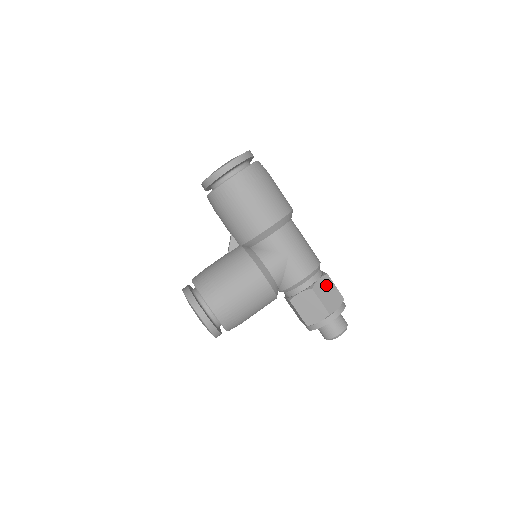
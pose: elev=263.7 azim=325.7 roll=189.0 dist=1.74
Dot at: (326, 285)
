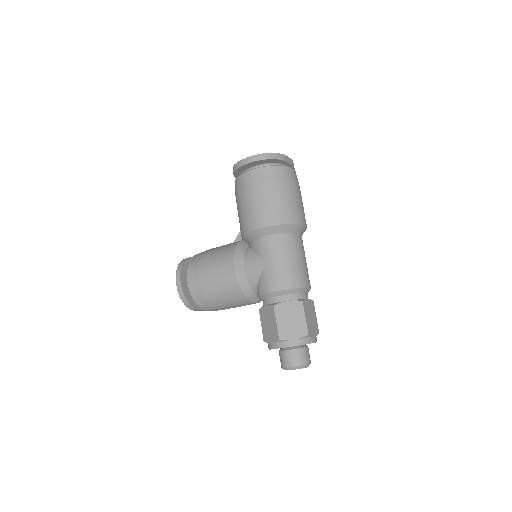
Dot at: (294, 311)
